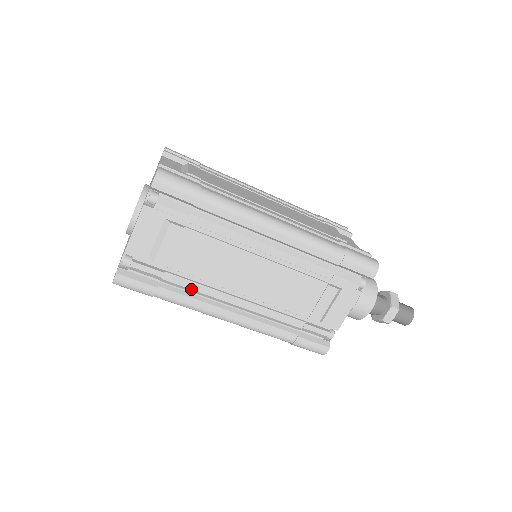
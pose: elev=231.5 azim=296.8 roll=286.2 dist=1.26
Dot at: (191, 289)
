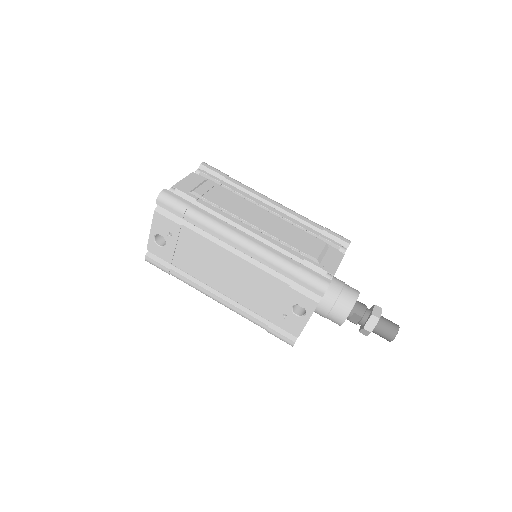
Dot at: (216, 212)
